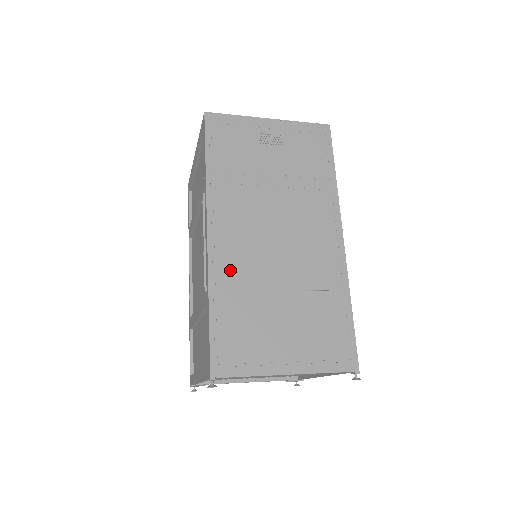
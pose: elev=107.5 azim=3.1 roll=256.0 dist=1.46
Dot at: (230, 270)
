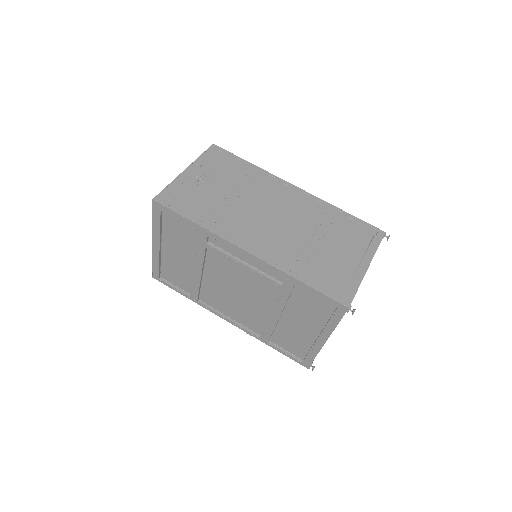
Dot at: (282, 255)
